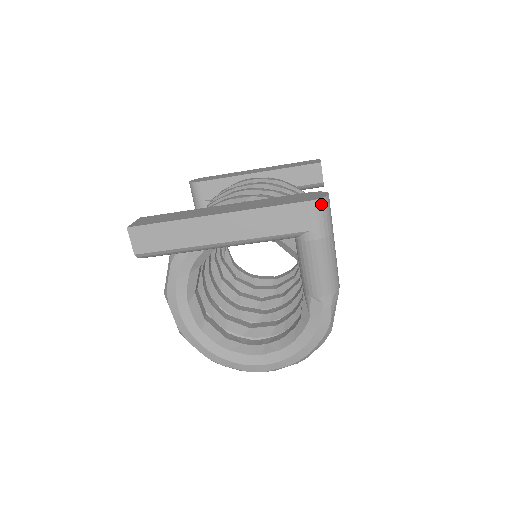
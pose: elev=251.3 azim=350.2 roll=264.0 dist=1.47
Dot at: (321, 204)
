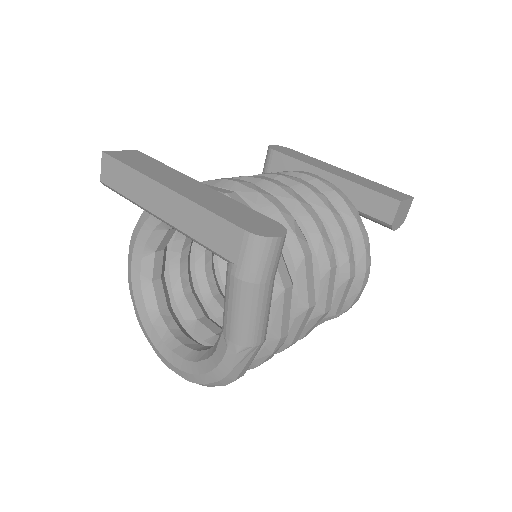
Dot at: (258, 242)
